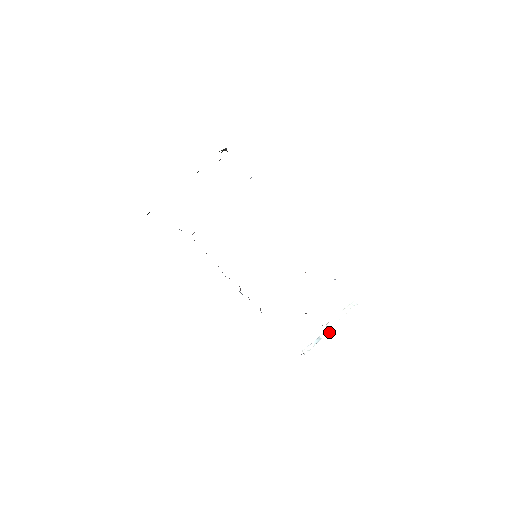
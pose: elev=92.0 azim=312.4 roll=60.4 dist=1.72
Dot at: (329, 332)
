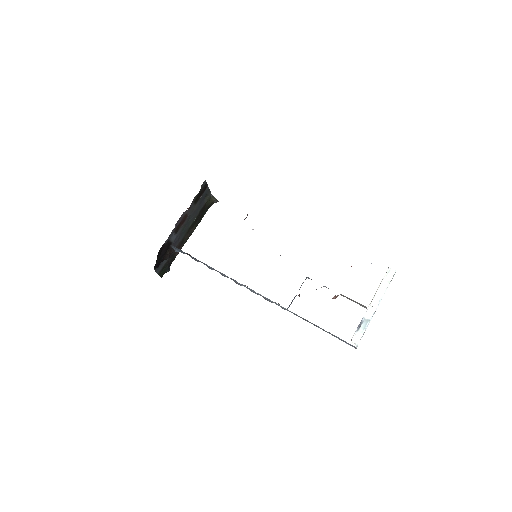
Dot at: (375, 310)
